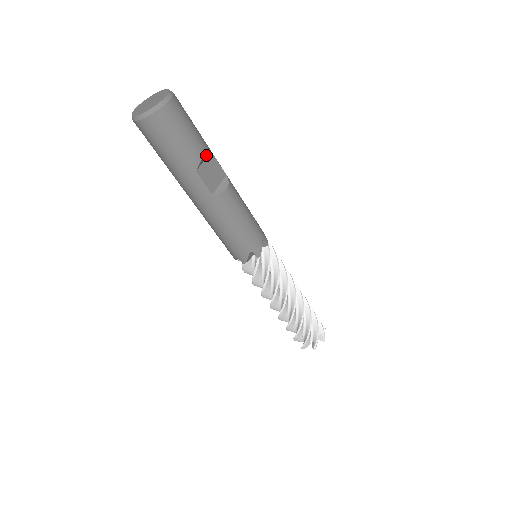
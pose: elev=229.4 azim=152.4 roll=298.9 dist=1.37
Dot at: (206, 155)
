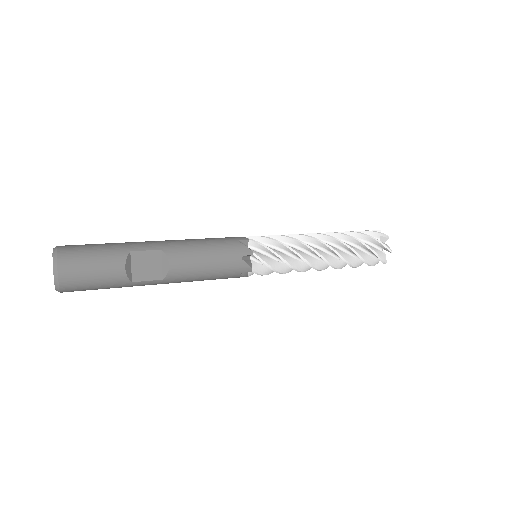
Dot at: (128, 263)
